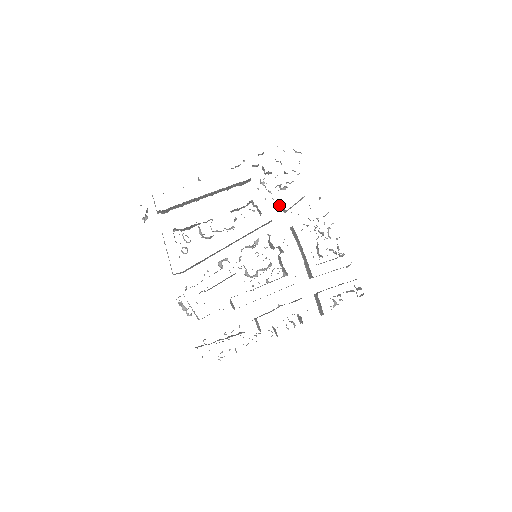
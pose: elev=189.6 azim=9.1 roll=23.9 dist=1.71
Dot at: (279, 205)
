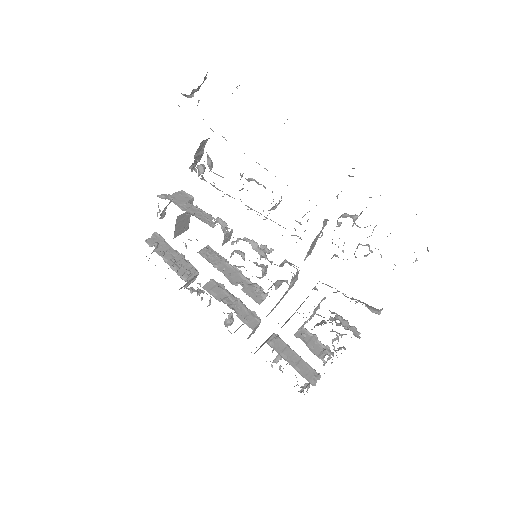
Dot at: (333, 256)
